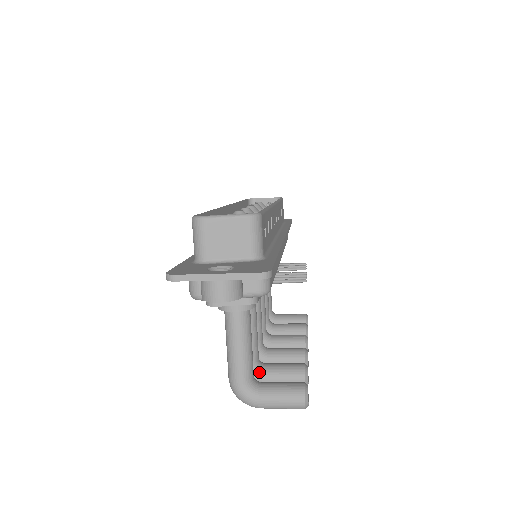
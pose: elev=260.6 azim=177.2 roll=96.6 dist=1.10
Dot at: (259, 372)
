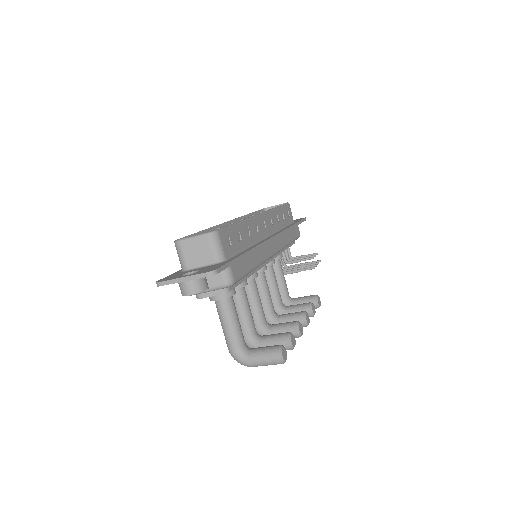
Dot at: (256, 342)
